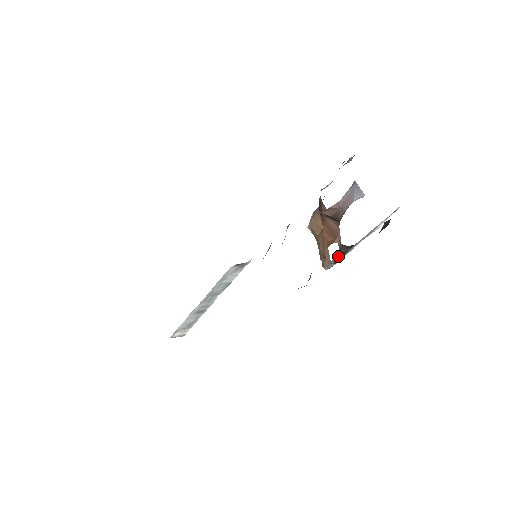
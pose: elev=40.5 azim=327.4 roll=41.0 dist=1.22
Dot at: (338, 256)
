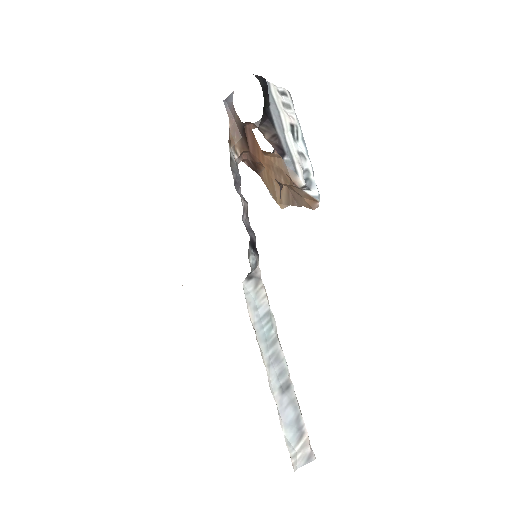
Dot at: (272, 141)
